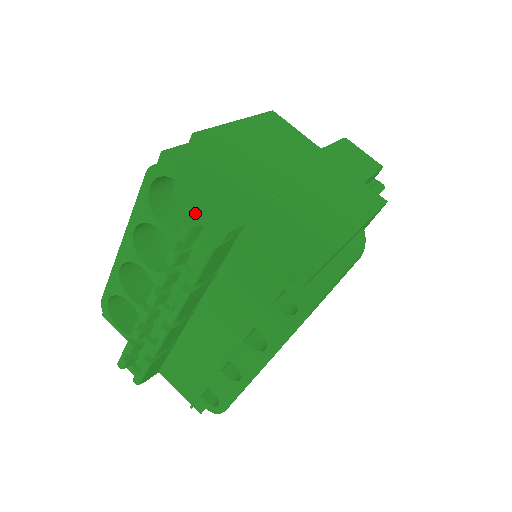
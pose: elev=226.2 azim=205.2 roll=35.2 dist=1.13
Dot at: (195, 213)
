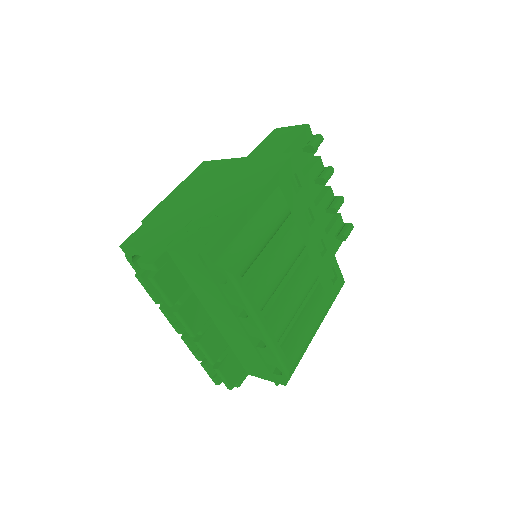
Dot at: occluded
